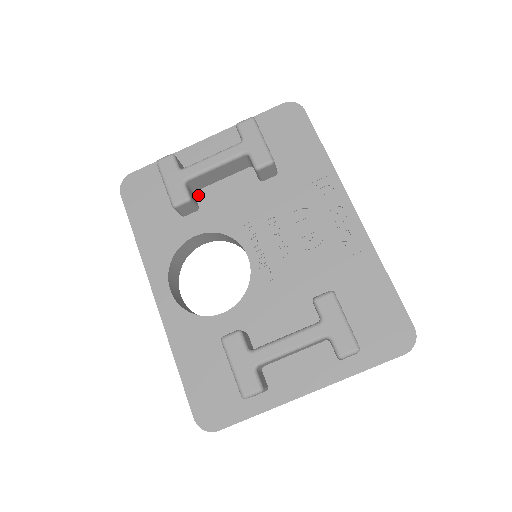
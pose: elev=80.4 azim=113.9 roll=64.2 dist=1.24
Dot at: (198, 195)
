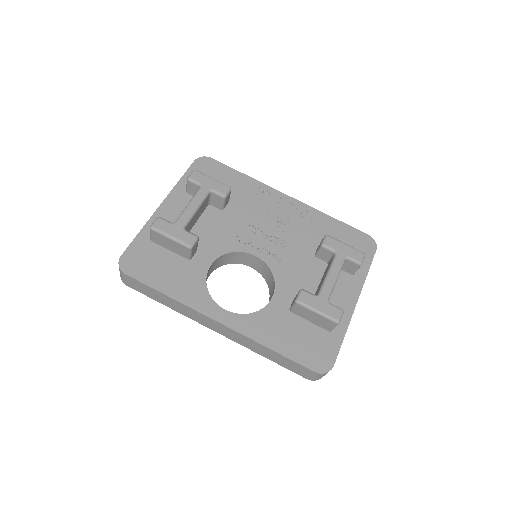
Dot at: occluded
